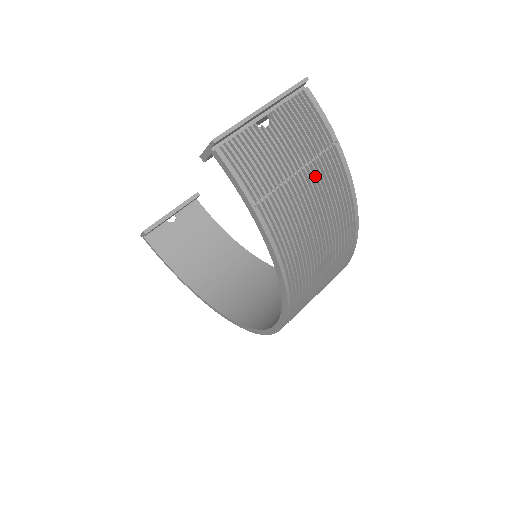
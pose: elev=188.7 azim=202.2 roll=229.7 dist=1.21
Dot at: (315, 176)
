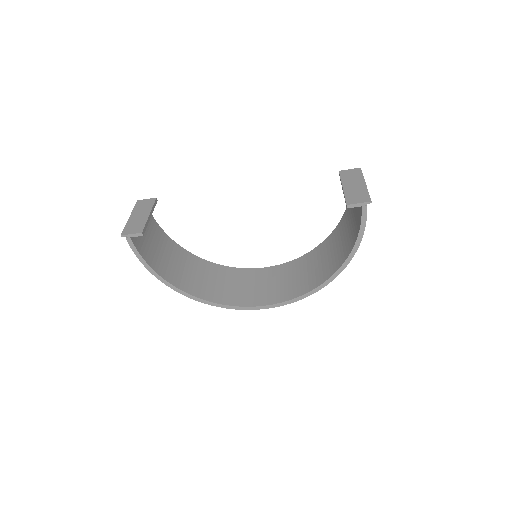
Dot at: occluded
